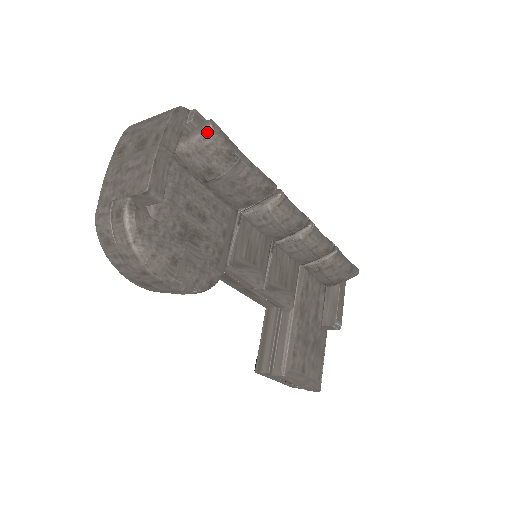
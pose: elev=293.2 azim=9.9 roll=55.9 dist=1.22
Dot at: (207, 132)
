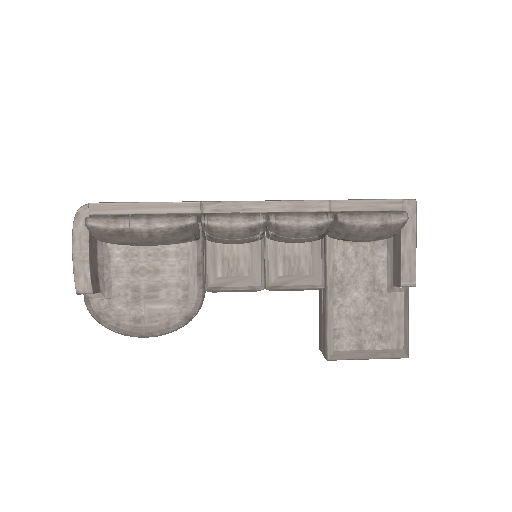
Dot at: (89, 229)
